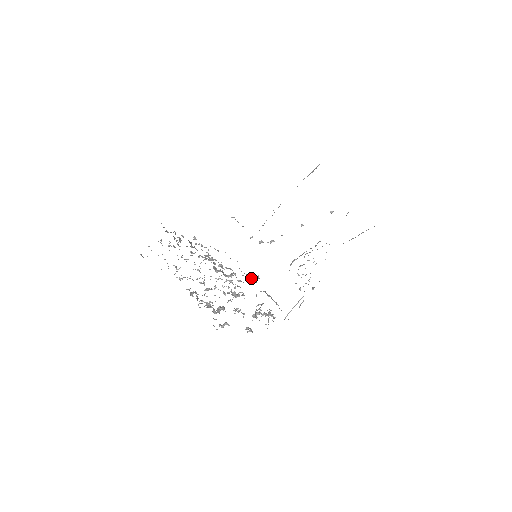
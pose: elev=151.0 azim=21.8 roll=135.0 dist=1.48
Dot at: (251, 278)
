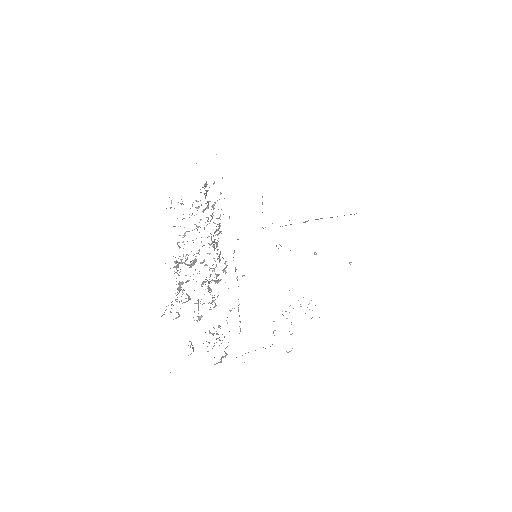
Dot at: occluded
